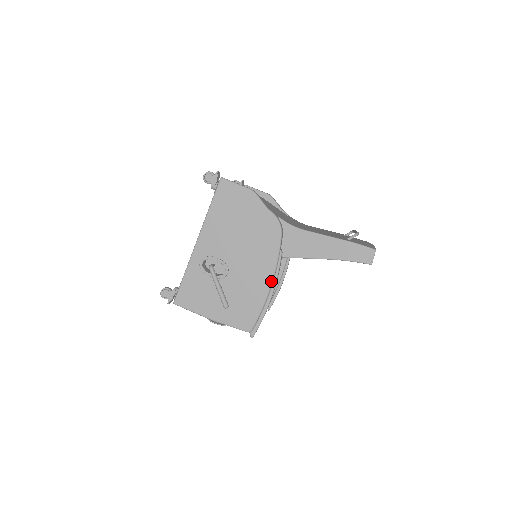
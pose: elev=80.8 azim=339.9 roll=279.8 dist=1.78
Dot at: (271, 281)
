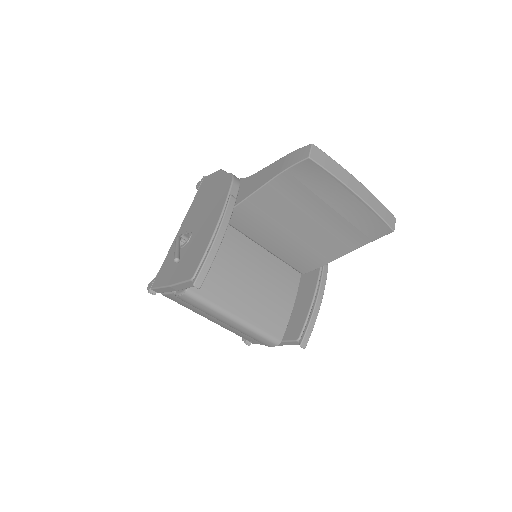
Dot at: (217, 222)
